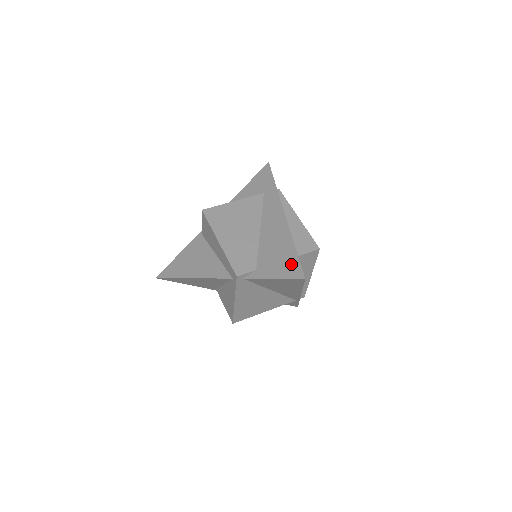
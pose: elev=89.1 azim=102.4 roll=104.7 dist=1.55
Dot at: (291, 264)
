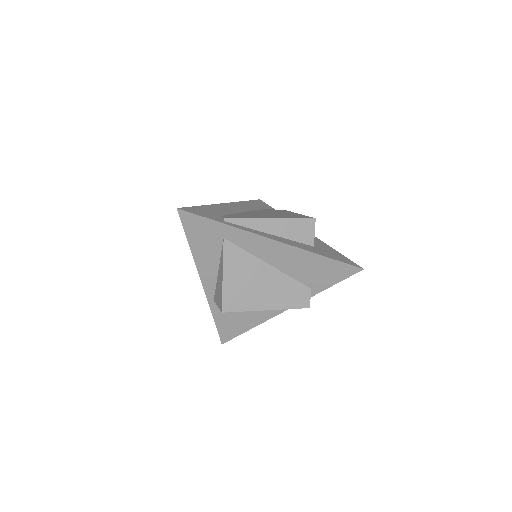
Dot at: (339, 269)
